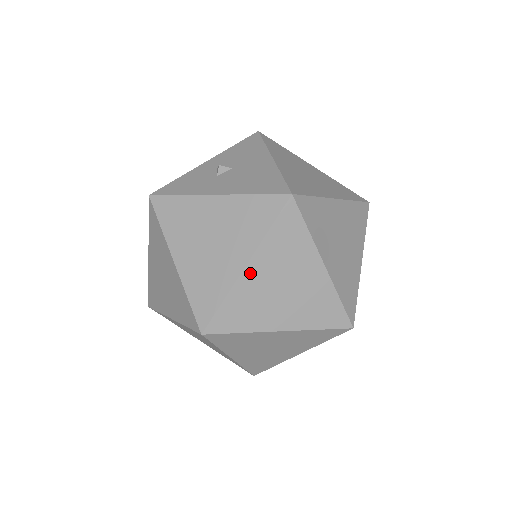
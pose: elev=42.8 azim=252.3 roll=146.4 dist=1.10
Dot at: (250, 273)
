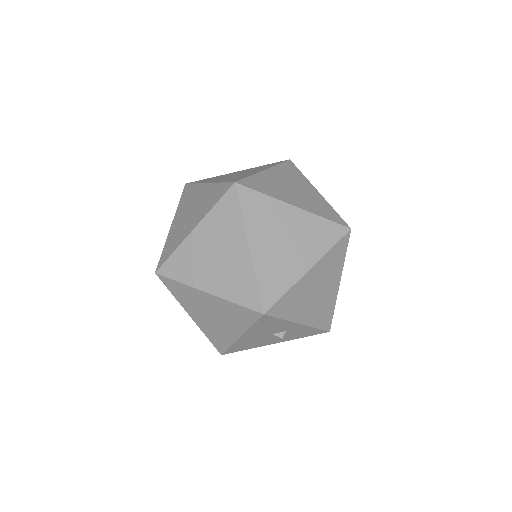
Dot at: (268, 173)
